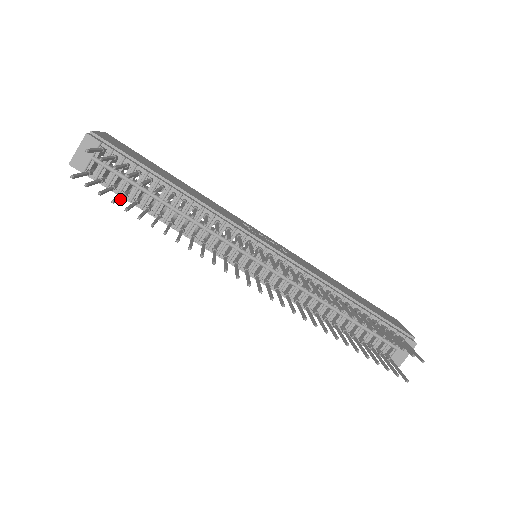
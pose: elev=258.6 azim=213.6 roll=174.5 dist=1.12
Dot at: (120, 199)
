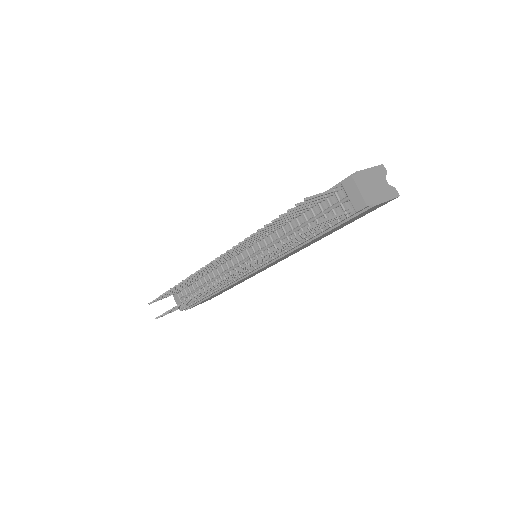
Dot at: (181, 306)
